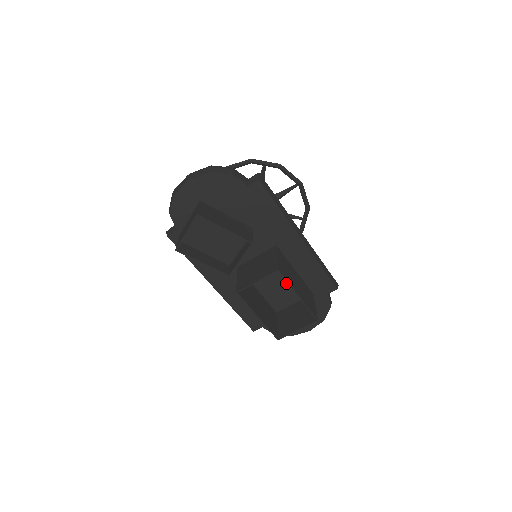
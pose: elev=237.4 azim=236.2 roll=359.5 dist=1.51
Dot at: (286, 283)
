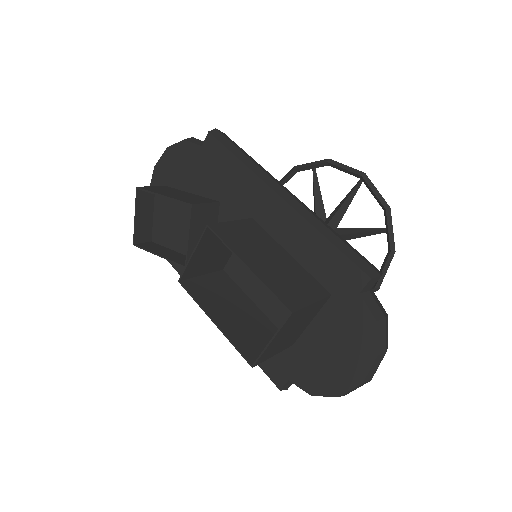
Dot at: occluded
